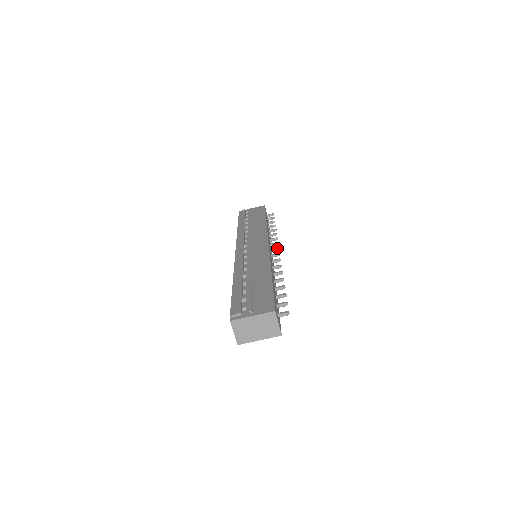
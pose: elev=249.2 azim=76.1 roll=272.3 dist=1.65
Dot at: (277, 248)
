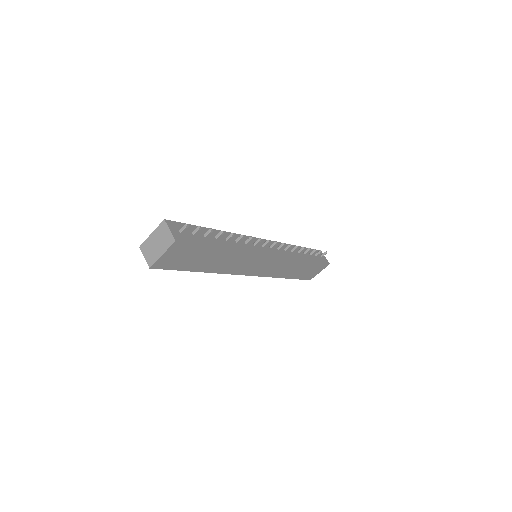
Dot at: (274, 242)
